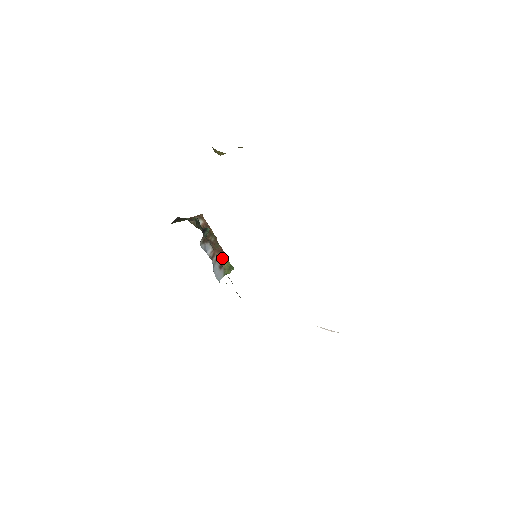
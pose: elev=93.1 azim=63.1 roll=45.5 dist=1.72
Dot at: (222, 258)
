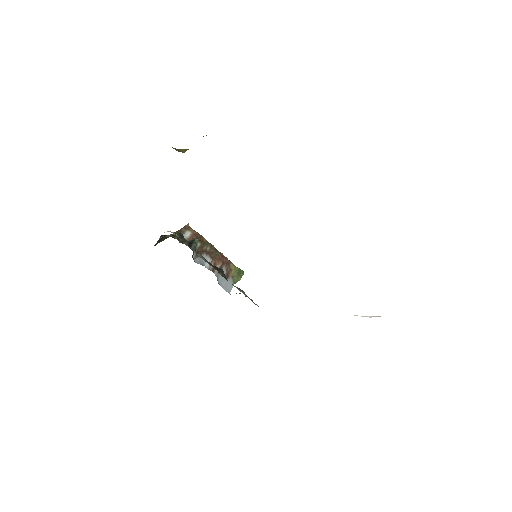
Dot at: (226, 265)
